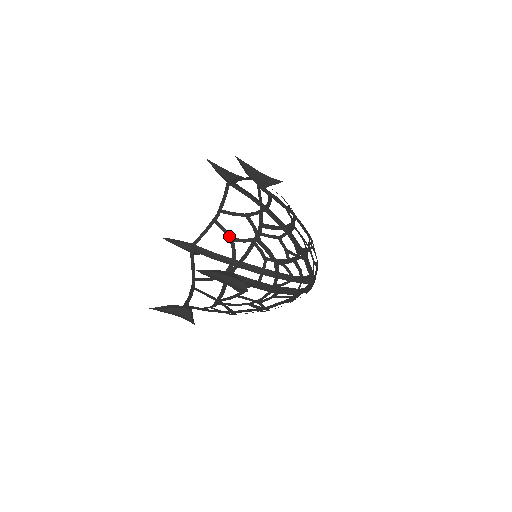
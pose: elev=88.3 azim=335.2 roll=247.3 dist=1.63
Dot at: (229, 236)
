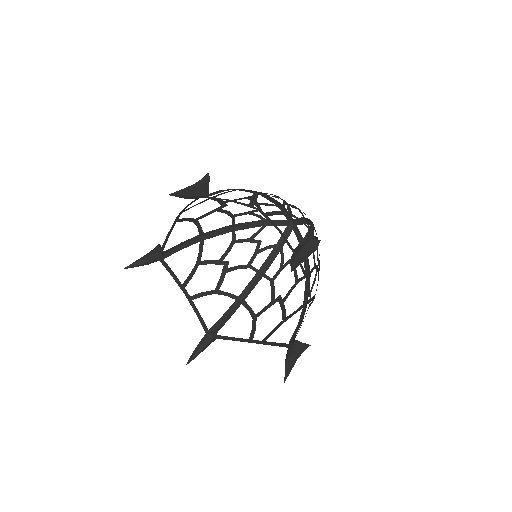
Dot at: (192, 220)
